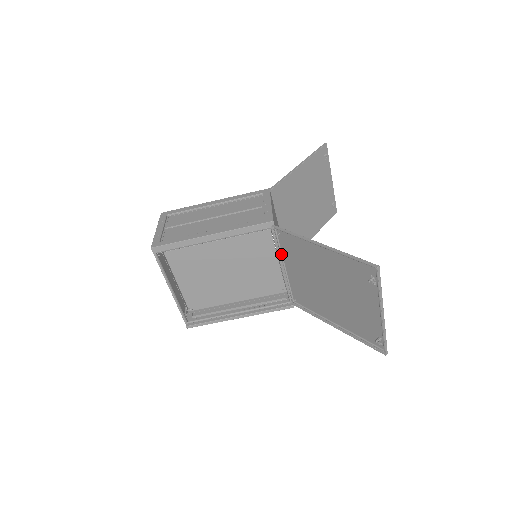
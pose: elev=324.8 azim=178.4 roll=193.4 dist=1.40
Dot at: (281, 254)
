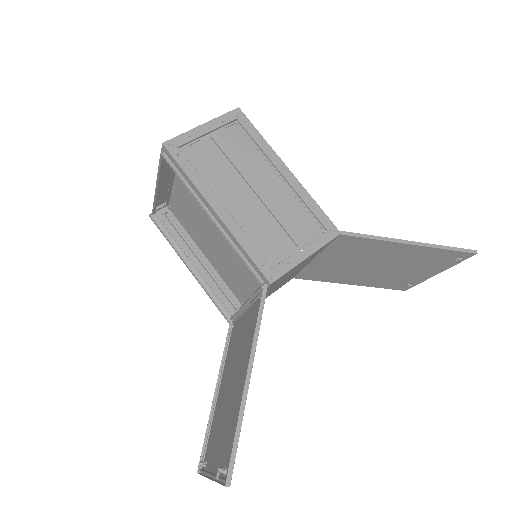
Dot at: (252, 302)
